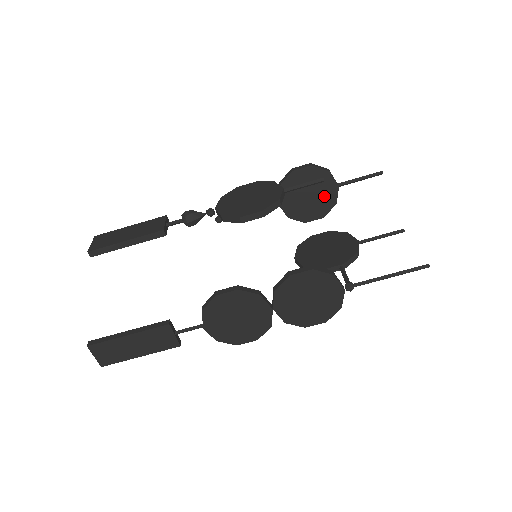
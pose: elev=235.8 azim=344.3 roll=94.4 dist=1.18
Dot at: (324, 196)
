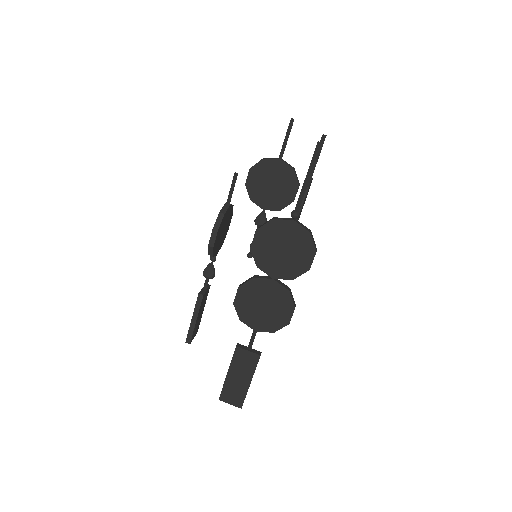
Dot at: (280, 174)
